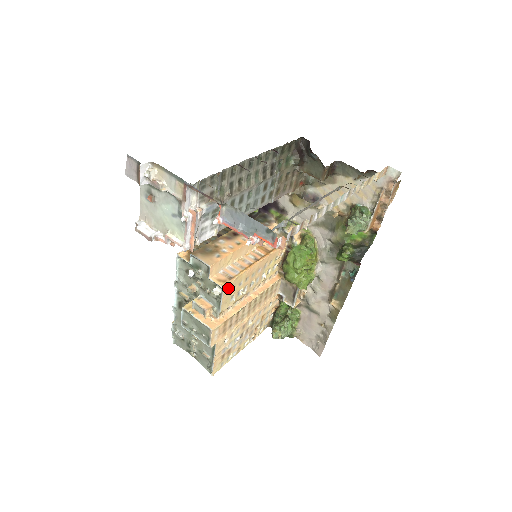
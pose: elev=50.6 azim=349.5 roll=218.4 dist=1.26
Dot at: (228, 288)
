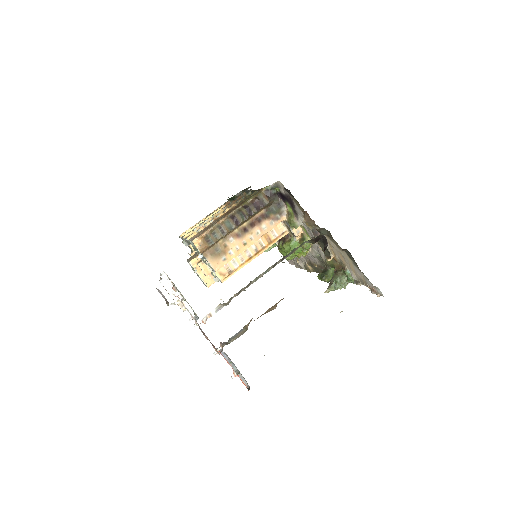
Dot at: (226, 278)
